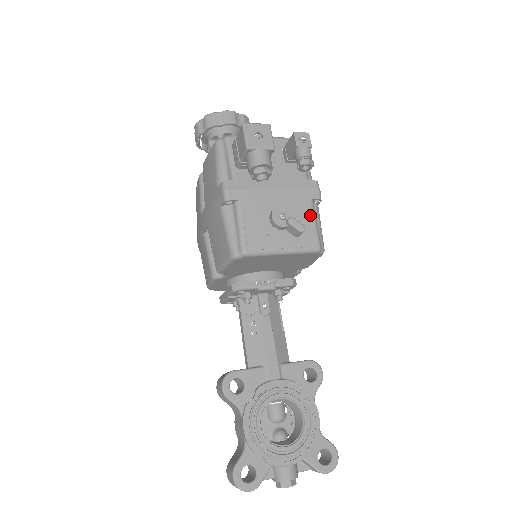
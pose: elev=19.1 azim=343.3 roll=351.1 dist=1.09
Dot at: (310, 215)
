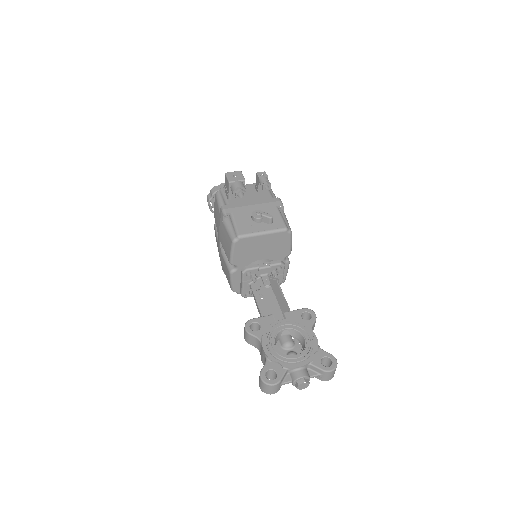
Dot at: (277, 213)
